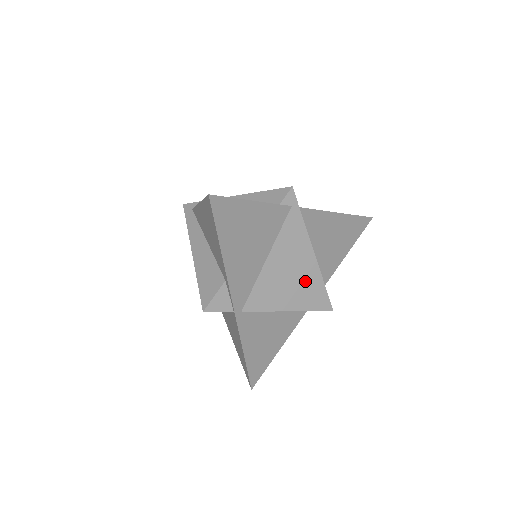
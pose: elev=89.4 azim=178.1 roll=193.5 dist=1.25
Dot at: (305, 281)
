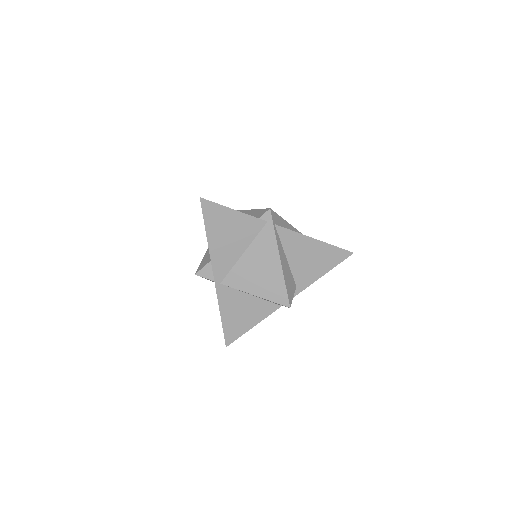
Dot at: (270, 278)
